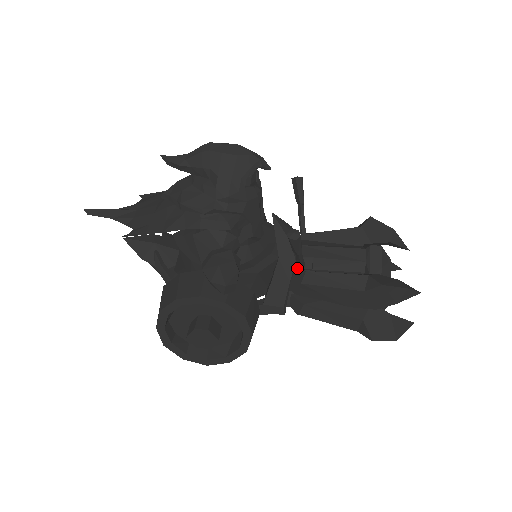
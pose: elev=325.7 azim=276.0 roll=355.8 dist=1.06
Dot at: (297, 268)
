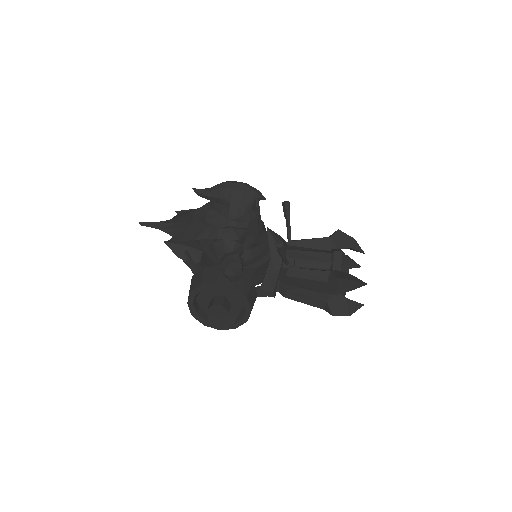
Dot at: (283, 265)
